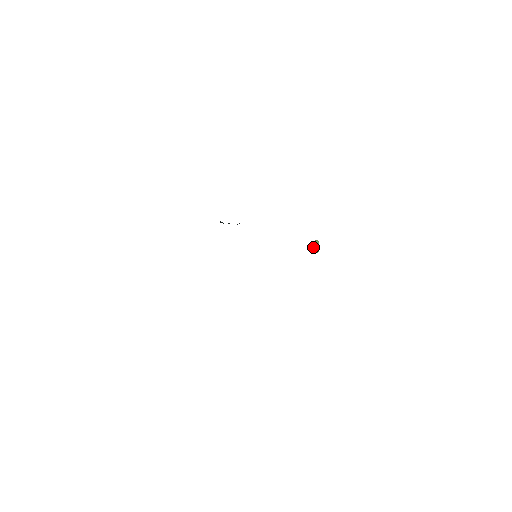
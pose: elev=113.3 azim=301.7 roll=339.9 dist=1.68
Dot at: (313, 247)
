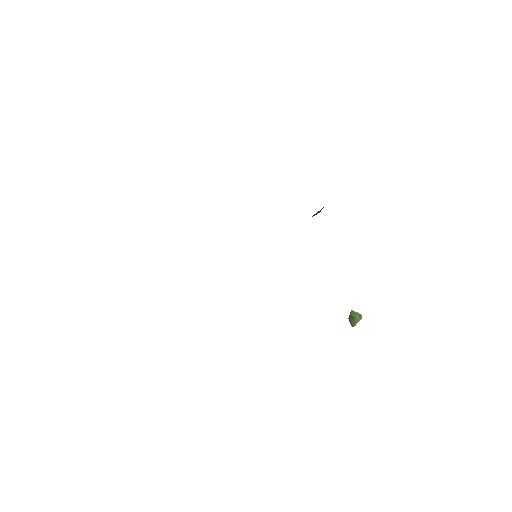
Dot at: (352, 316)
